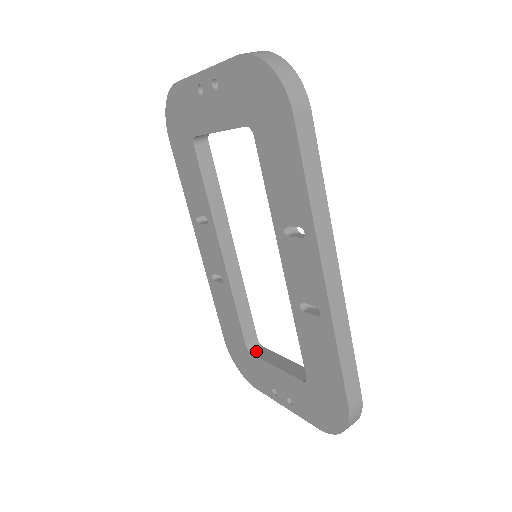
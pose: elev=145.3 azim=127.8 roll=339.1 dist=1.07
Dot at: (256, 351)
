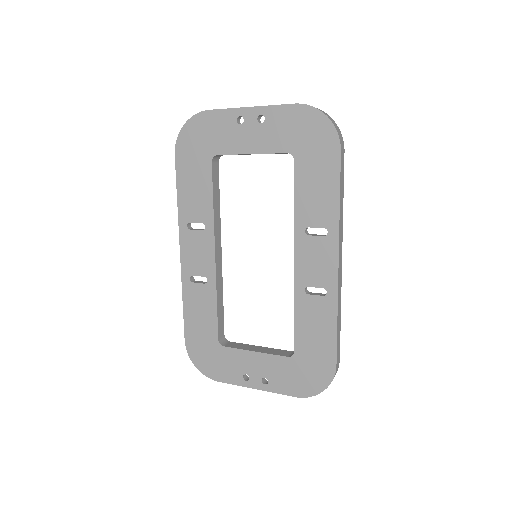
Dot at: (227, 344)
